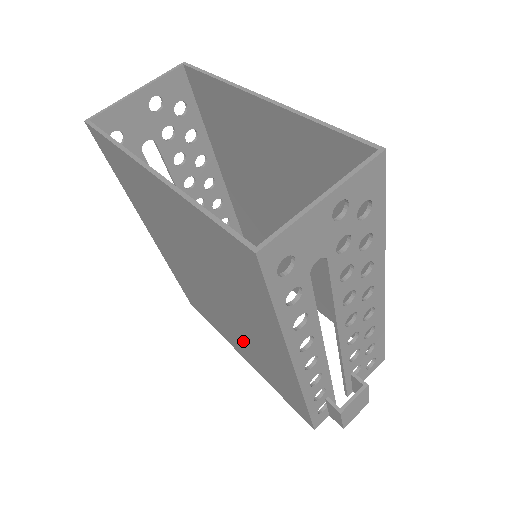
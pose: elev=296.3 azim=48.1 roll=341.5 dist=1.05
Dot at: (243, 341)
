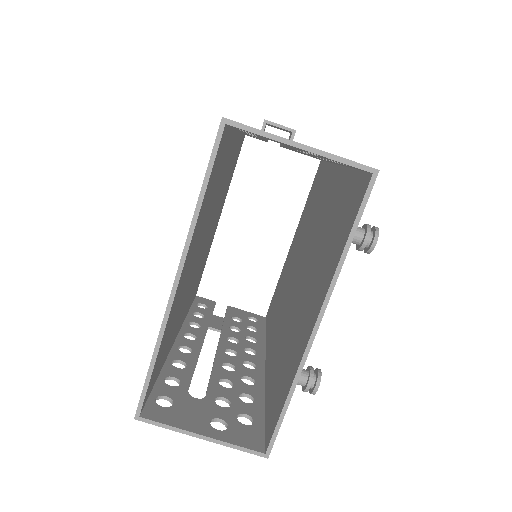
Dot at: occluded
